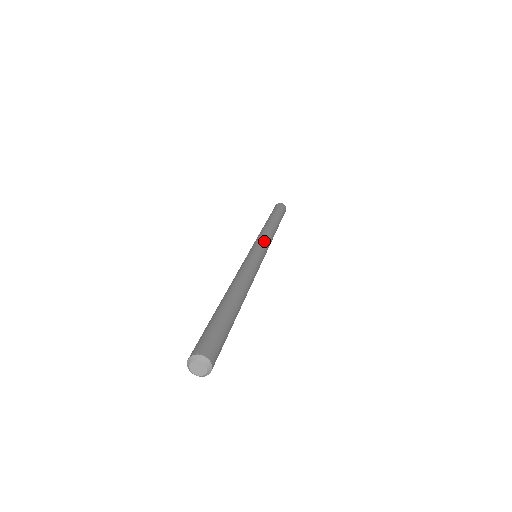
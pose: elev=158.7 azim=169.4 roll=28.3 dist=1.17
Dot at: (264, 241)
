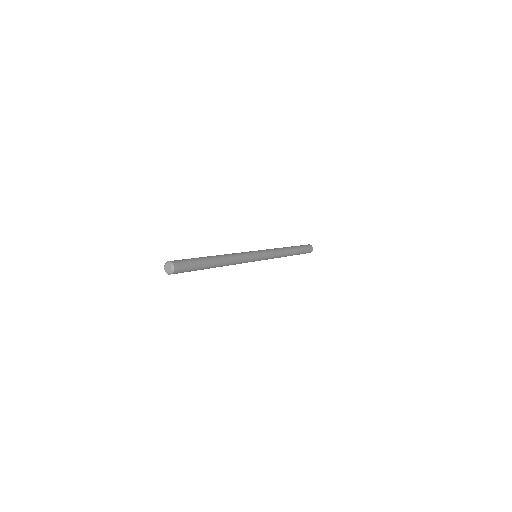
Dot at: (269, 252)
